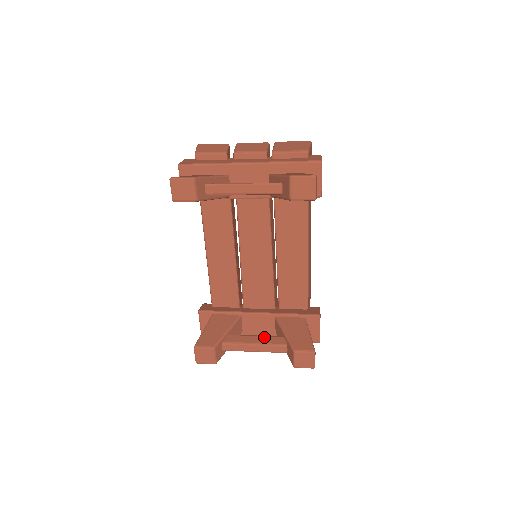
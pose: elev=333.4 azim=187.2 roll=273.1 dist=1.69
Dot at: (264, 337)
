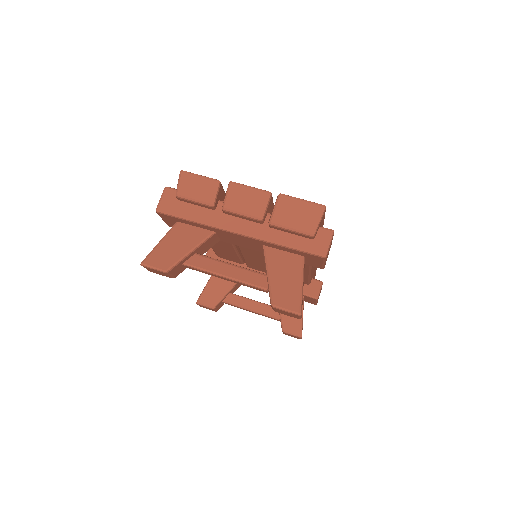
Dot at: (261, 305)
